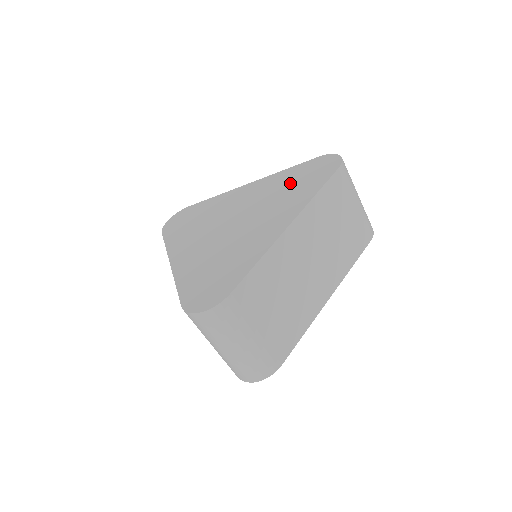
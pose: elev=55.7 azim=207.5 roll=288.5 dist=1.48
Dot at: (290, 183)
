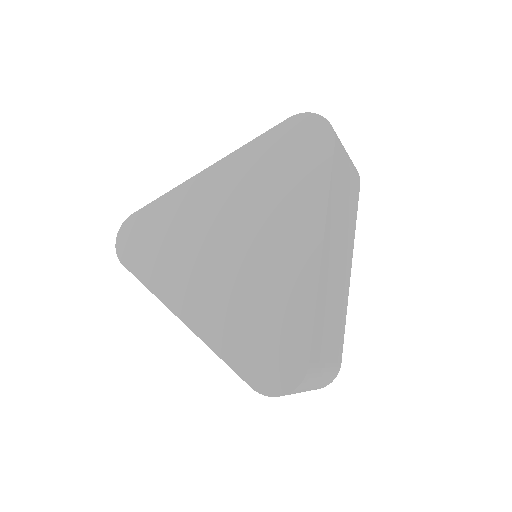
Dot at: (275, 171)
